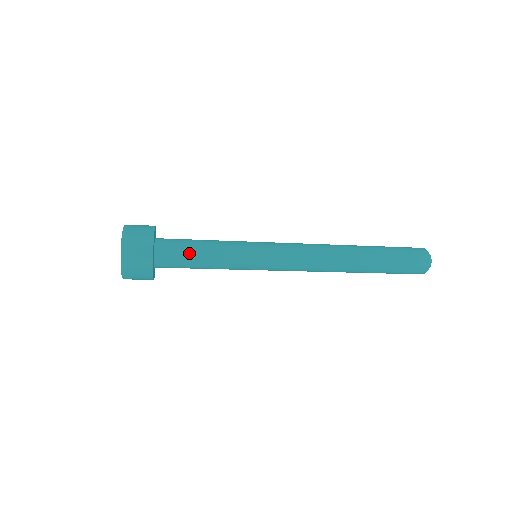
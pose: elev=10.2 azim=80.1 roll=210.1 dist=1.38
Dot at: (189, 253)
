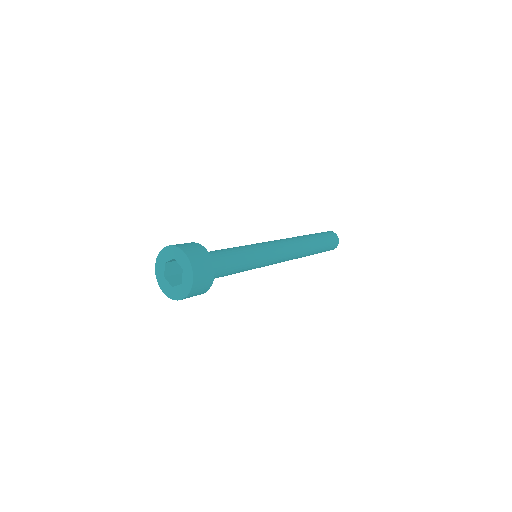
Dot at: (227, 269)
